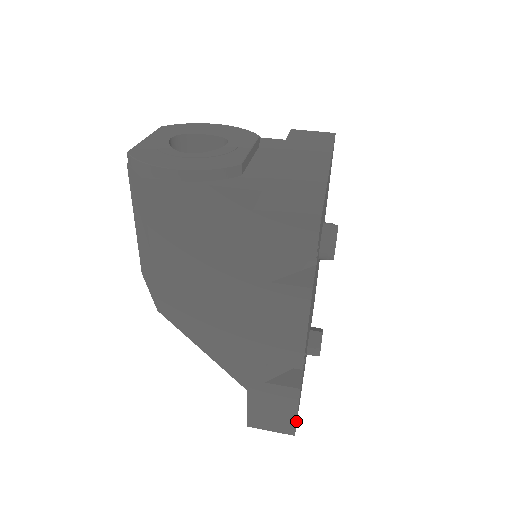
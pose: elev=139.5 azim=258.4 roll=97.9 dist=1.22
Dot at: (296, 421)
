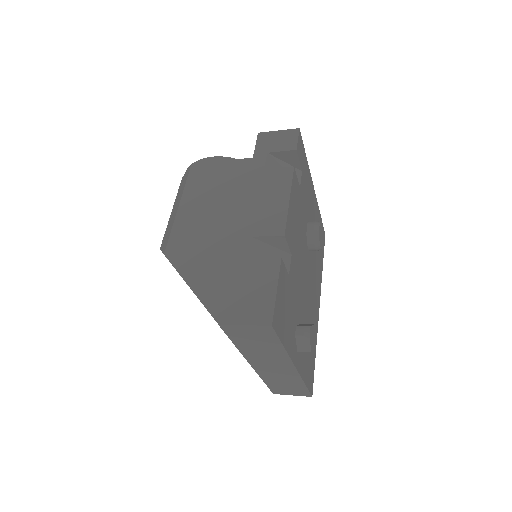
Dot at: (275, 302)
